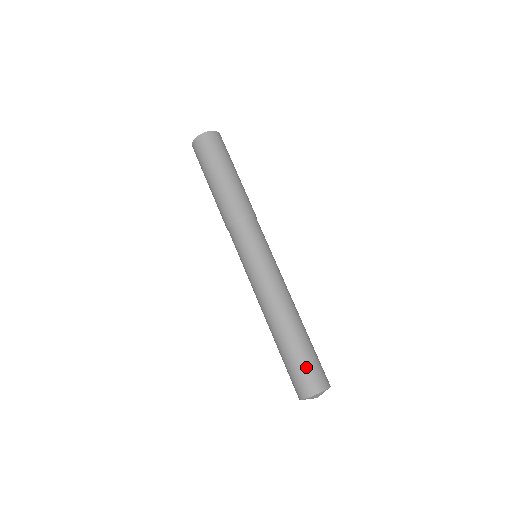
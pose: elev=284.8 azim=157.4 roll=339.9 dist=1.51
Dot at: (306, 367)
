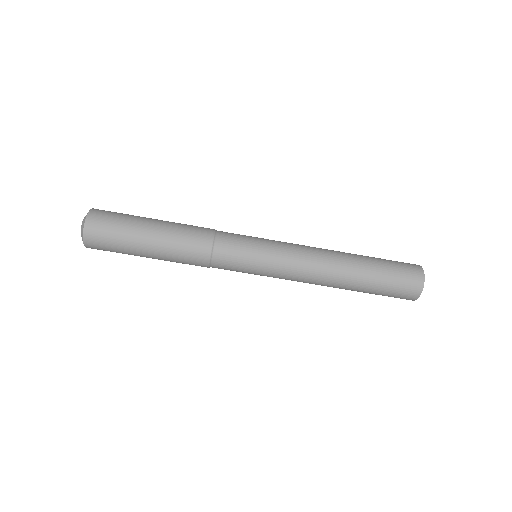
Dot at: (392, 291)
